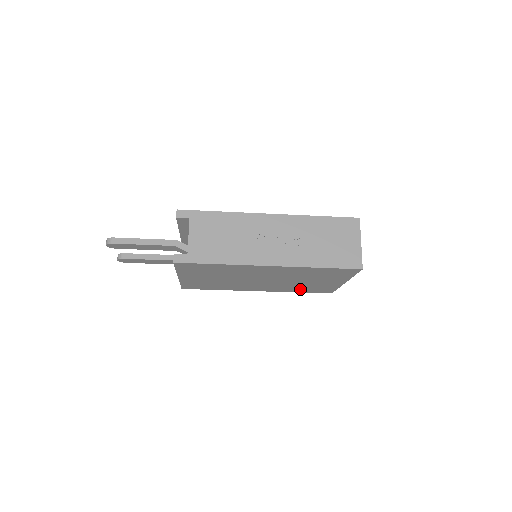
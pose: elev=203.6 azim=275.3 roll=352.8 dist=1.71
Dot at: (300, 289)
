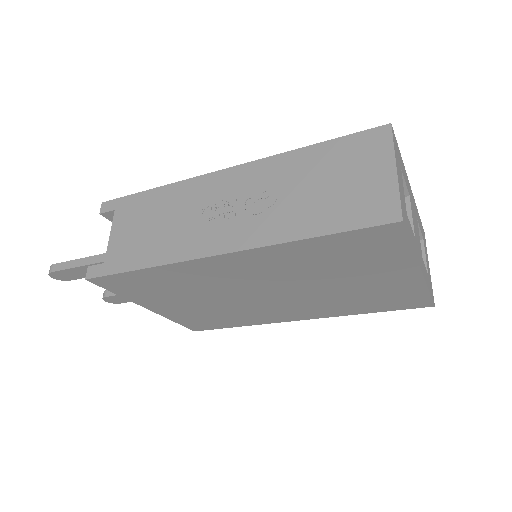
Dot at: (361, 305)
